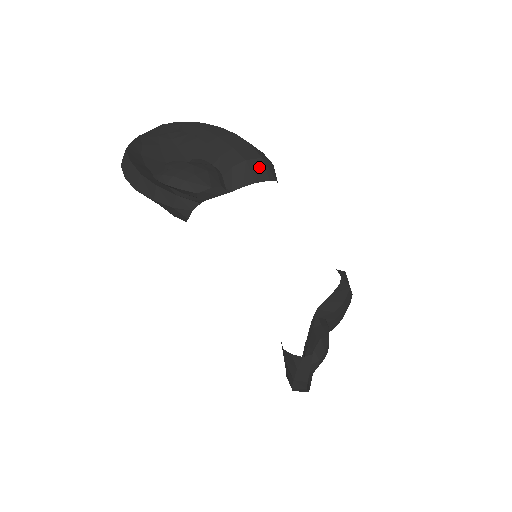
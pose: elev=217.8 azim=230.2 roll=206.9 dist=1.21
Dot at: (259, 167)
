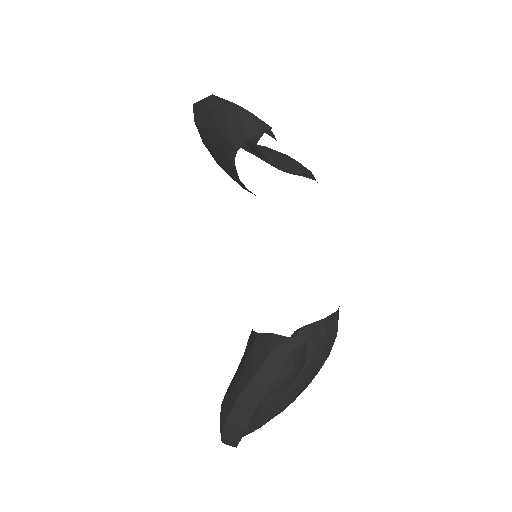
Dot at: (308, 173)
